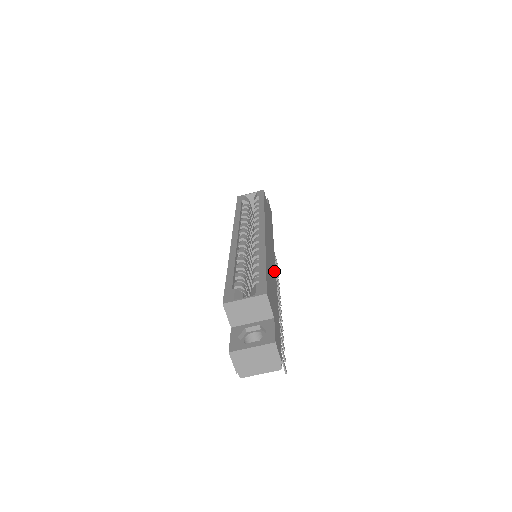
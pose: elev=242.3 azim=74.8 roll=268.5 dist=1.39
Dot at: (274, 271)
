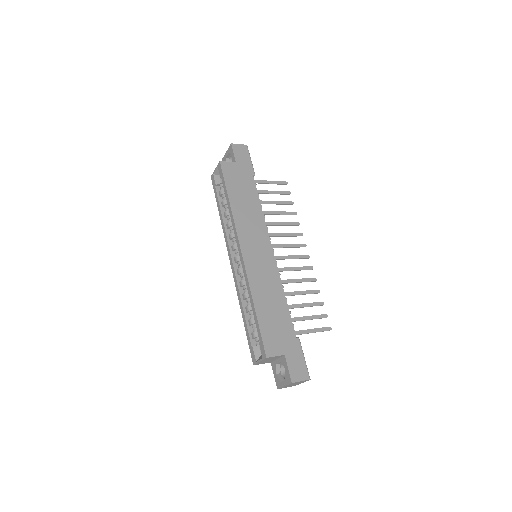
Dot at: (273, 270)
